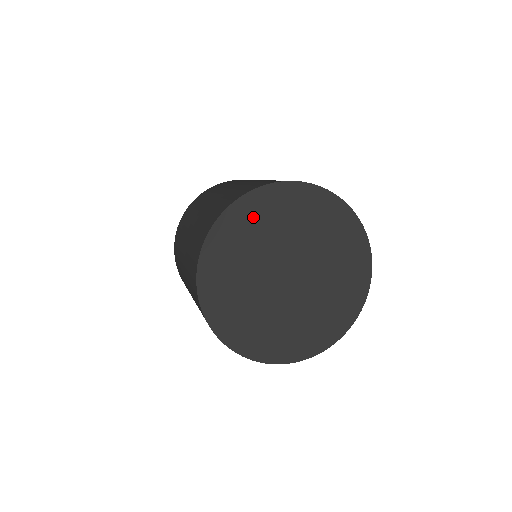
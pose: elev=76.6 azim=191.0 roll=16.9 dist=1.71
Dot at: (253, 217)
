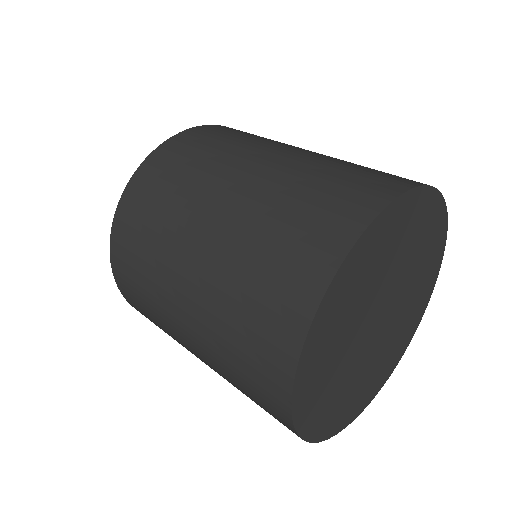
Dot at: (377, 248)
